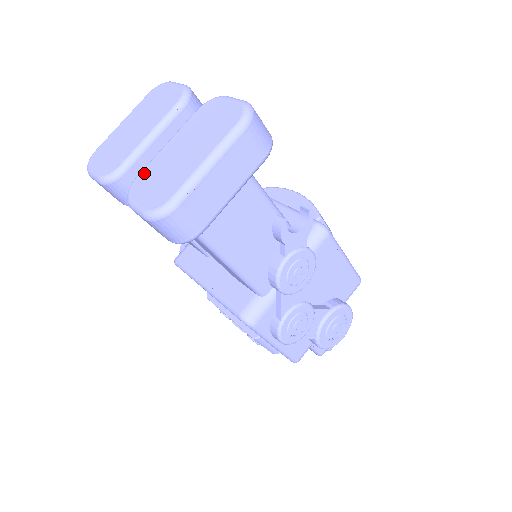
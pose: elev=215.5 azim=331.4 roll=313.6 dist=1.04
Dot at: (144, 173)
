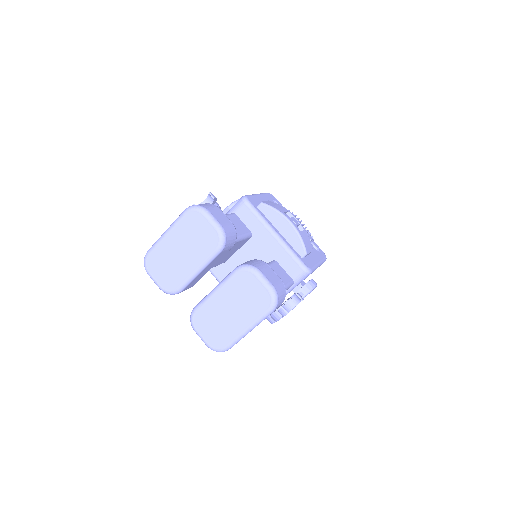
Dot at: (201, 311)
